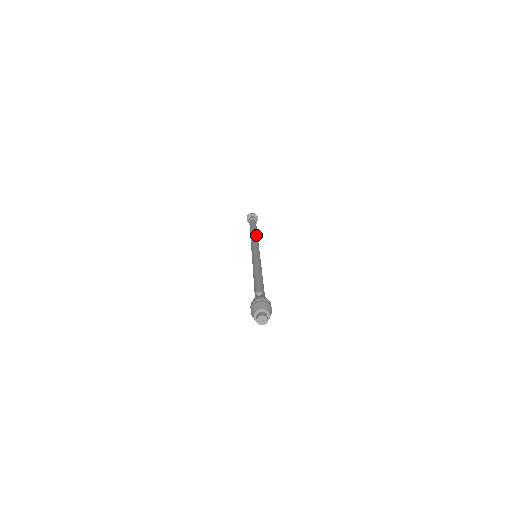
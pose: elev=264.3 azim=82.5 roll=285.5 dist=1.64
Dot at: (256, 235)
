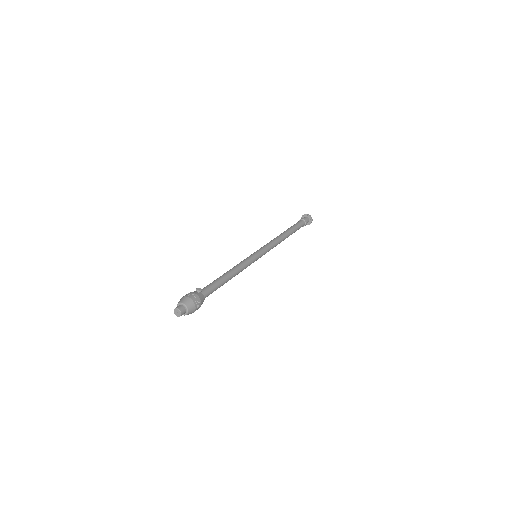
Dot at: (282, 237)
